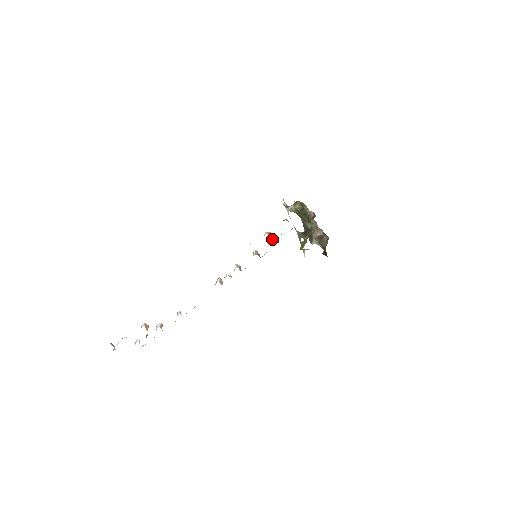
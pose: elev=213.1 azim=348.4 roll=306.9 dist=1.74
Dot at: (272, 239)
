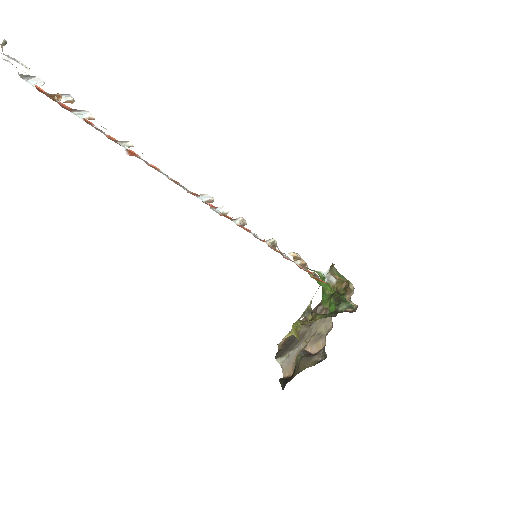
Dot at: (299, 261)
